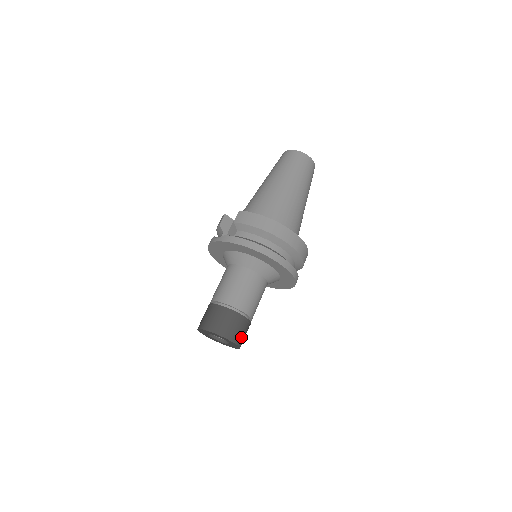
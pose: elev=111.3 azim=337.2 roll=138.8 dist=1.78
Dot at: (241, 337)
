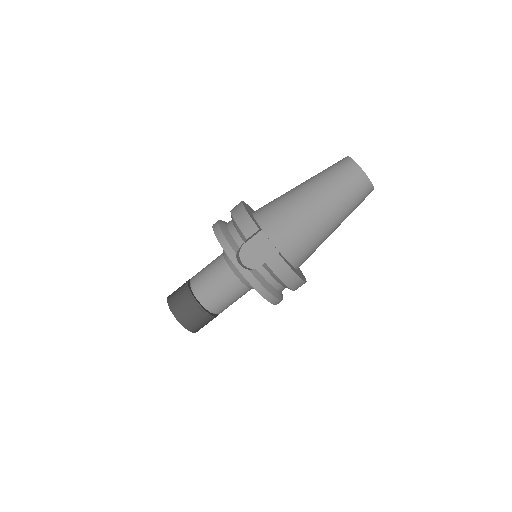
Dot at: occluded
